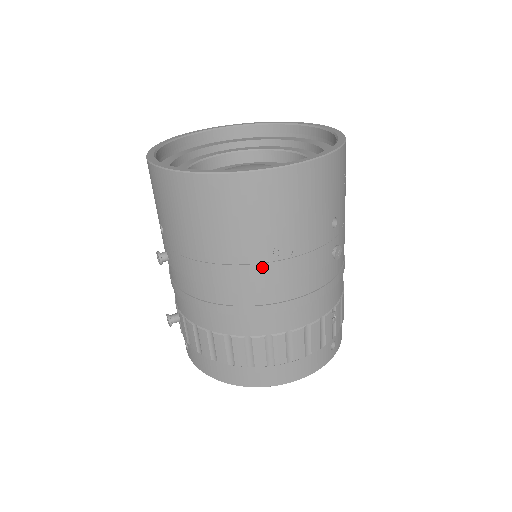
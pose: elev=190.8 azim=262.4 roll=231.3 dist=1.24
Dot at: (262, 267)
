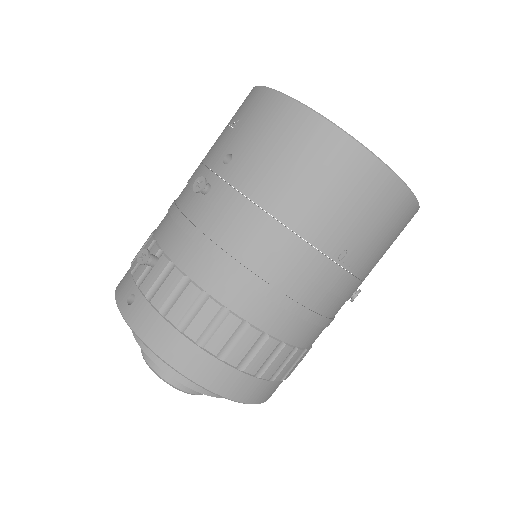
Dot at: (323, 259)
